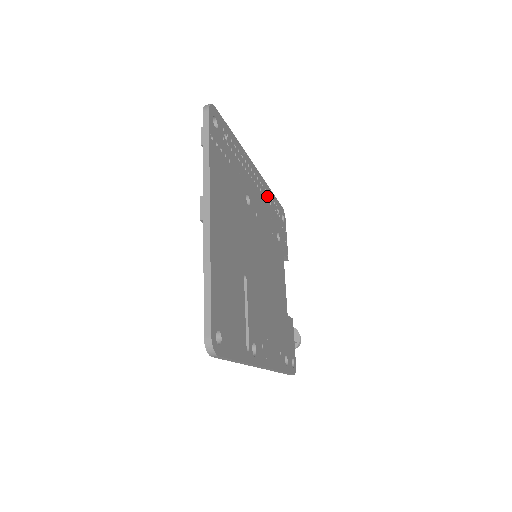
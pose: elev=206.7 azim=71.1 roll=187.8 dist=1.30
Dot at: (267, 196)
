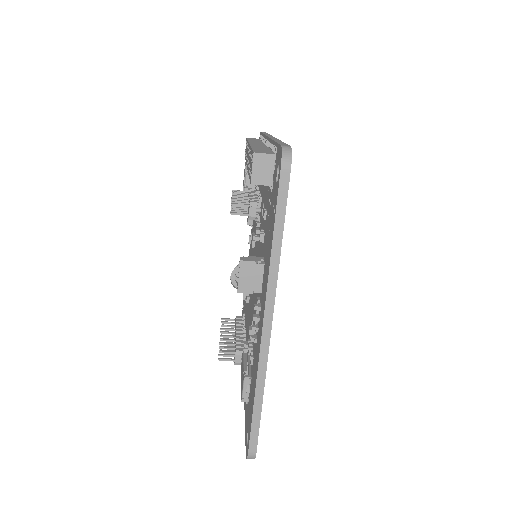
Dot at: occluded
